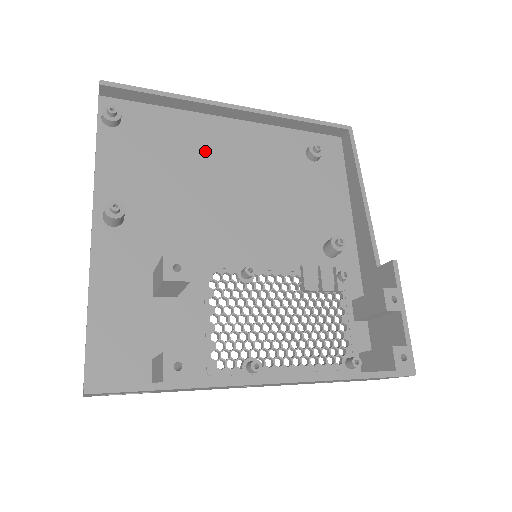
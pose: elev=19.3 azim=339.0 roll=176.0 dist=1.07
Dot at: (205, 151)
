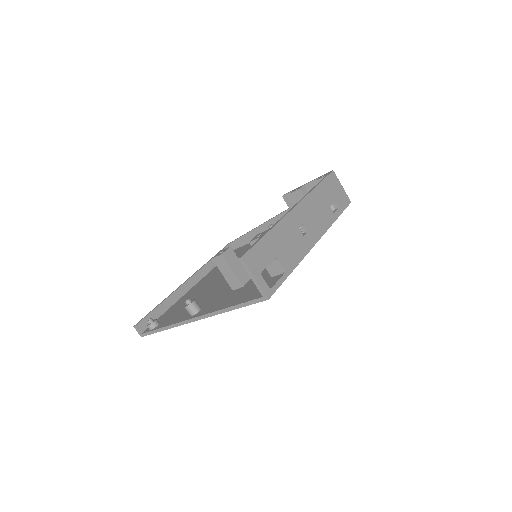
Dot at: (198, 291)
